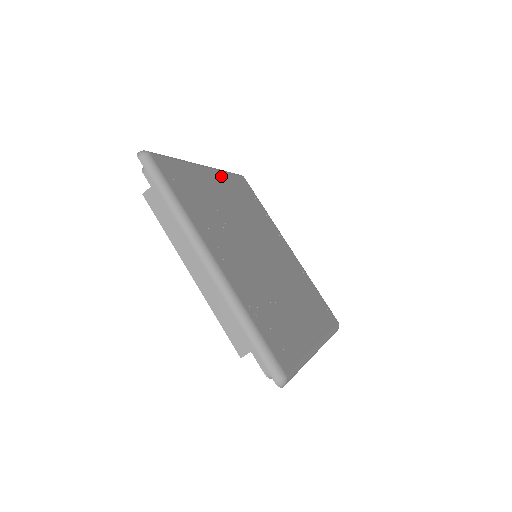
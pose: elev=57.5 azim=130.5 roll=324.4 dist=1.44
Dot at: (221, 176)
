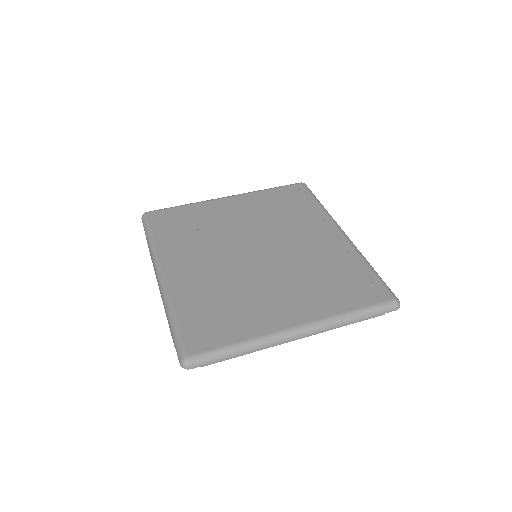
Dot at: (250, 197)
